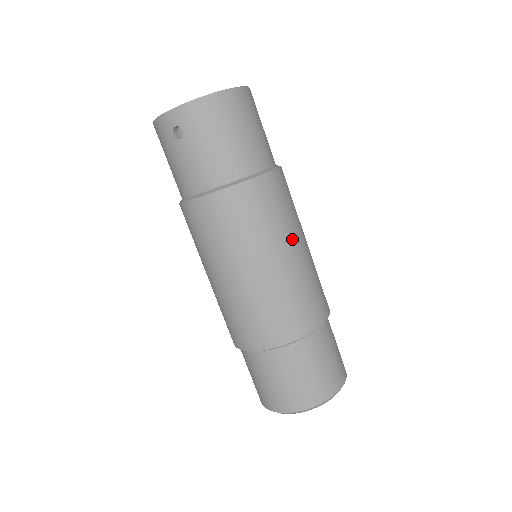
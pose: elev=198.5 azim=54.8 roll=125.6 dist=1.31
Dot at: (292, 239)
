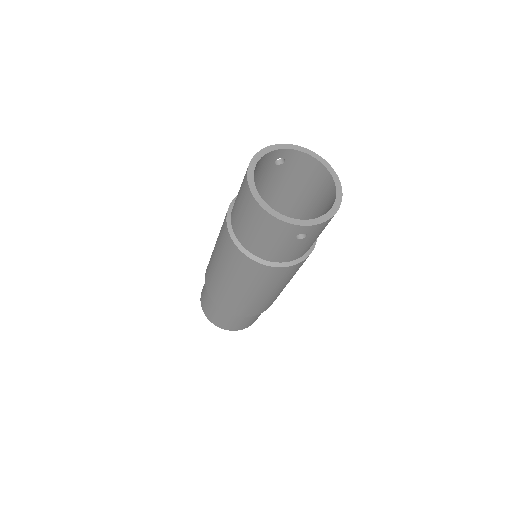
Dot at: occluded
